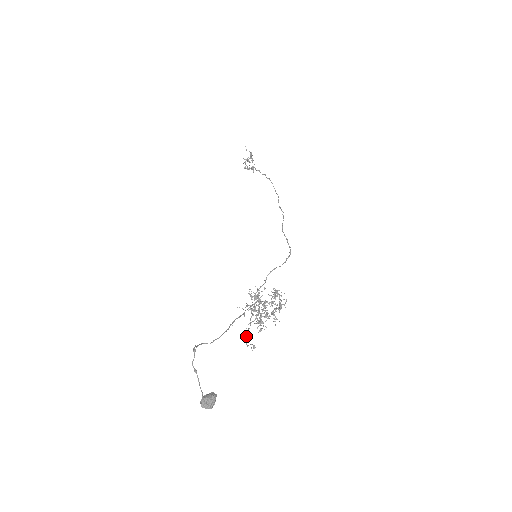
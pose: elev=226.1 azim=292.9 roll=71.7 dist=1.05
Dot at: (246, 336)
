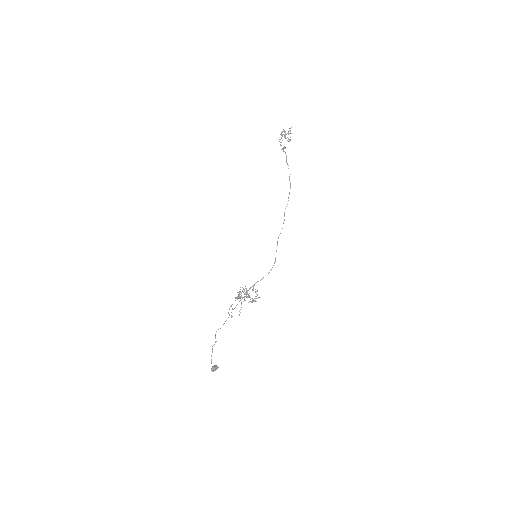
Dot at: (230, 306)
